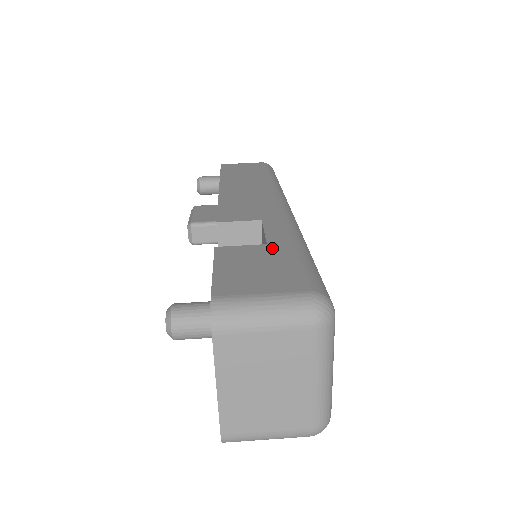
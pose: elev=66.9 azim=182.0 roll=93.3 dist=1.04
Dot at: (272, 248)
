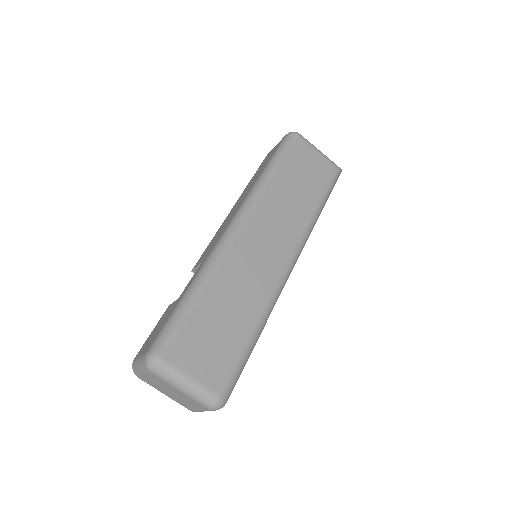
Dot at: (175, 304)
